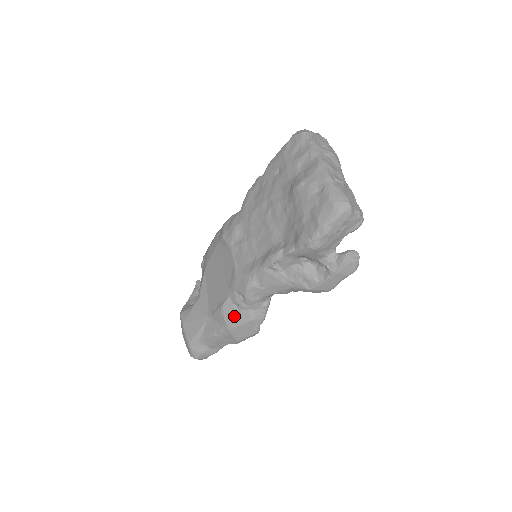
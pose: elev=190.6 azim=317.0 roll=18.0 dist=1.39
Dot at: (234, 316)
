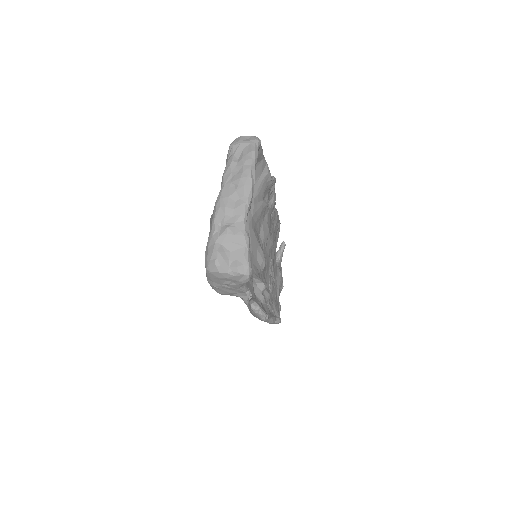
Dot at: occluded
